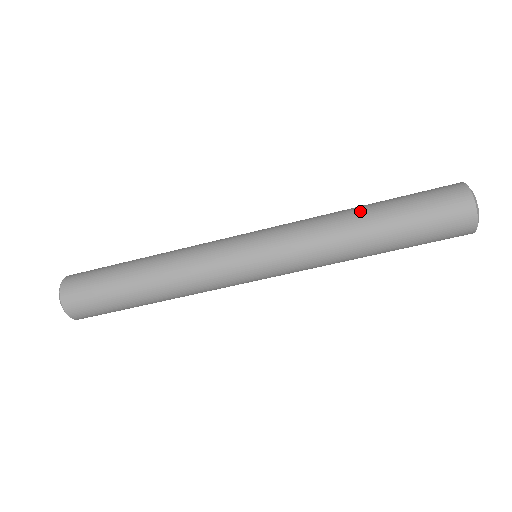
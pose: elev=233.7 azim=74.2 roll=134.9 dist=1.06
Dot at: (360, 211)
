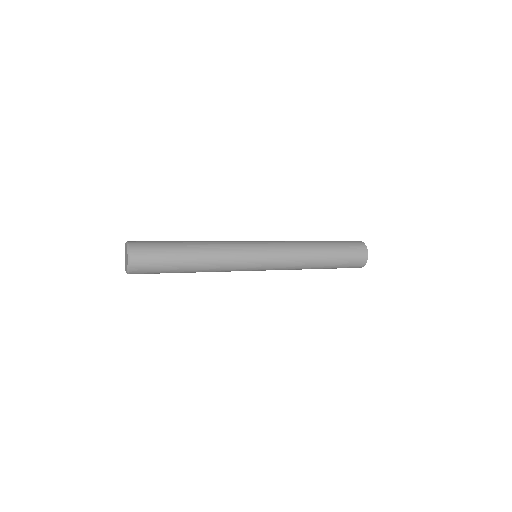
Dot at: (319, 247)
